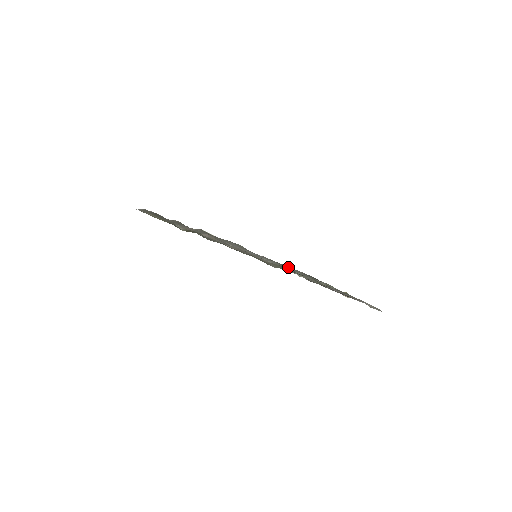
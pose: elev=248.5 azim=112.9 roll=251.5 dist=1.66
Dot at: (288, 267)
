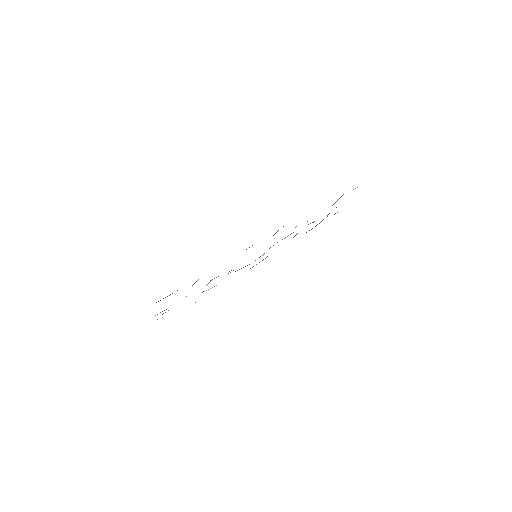
Dot at: occluded
